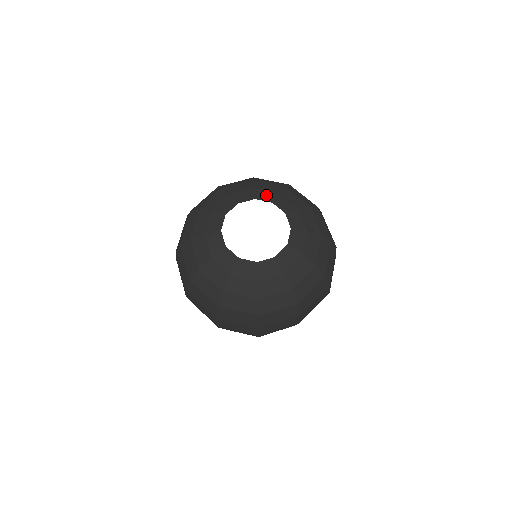
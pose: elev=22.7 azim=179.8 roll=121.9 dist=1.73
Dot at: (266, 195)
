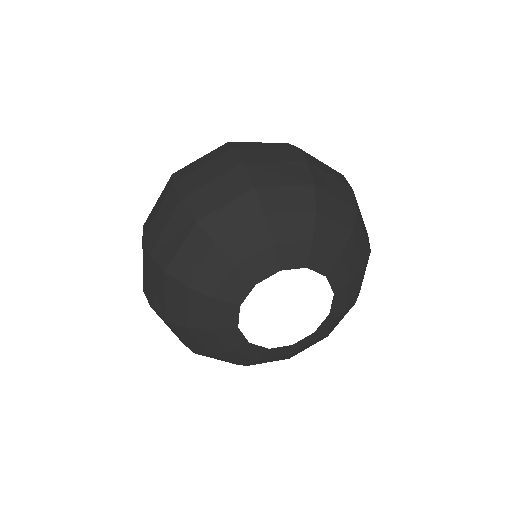
Dot at: (262, 264)
